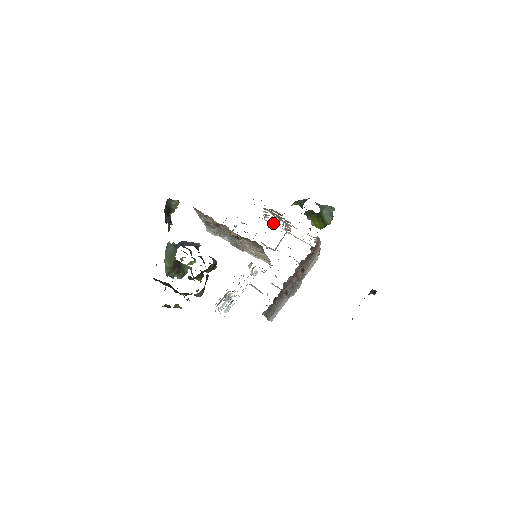
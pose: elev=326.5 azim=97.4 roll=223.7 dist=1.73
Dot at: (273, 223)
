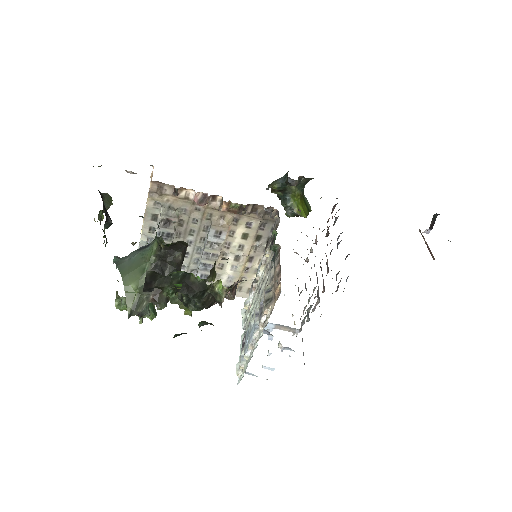
Dot at: occluded
